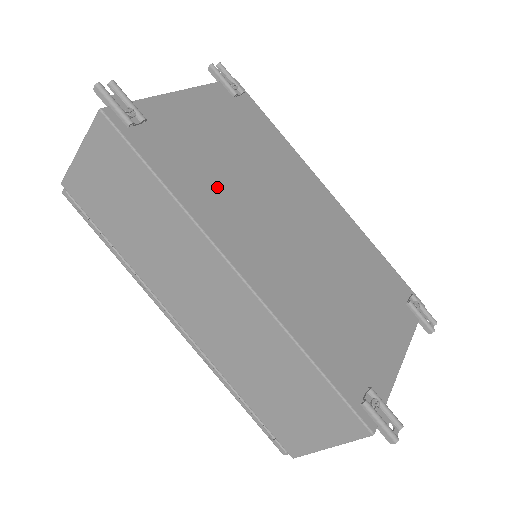
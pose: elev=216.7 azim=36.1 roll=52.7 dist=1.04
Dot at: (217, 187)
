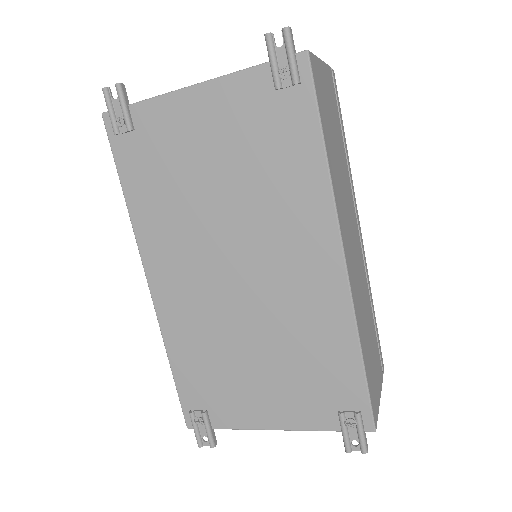
Dot at: (172, 209)
